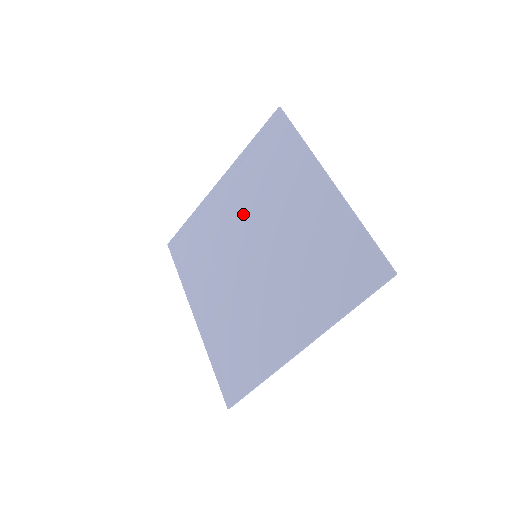
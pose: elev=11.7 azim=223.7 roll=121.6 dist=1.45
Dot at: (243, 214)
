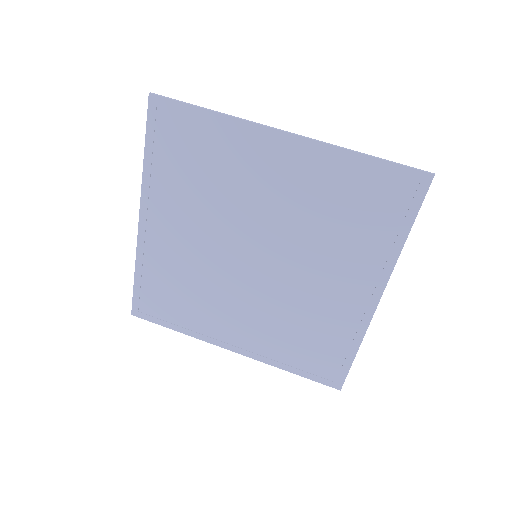
Dot at: (205, 229)
